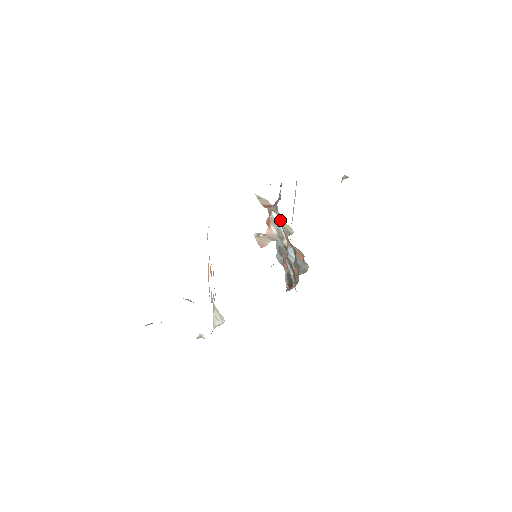
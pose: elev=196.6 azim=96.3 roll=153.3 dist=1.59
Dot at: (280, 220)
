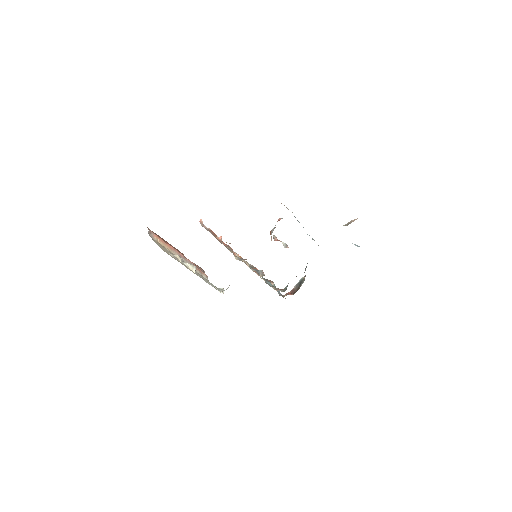
Dot at: occluded
